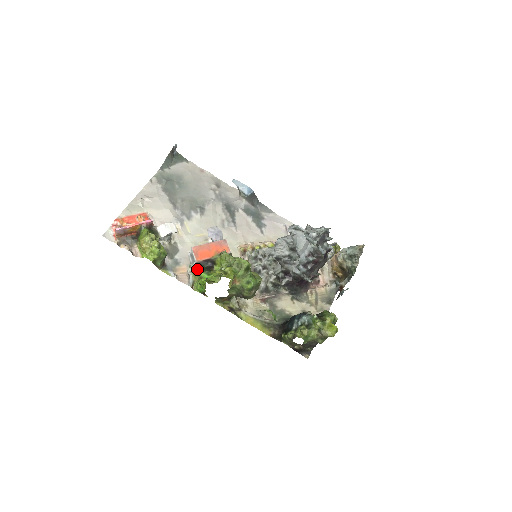
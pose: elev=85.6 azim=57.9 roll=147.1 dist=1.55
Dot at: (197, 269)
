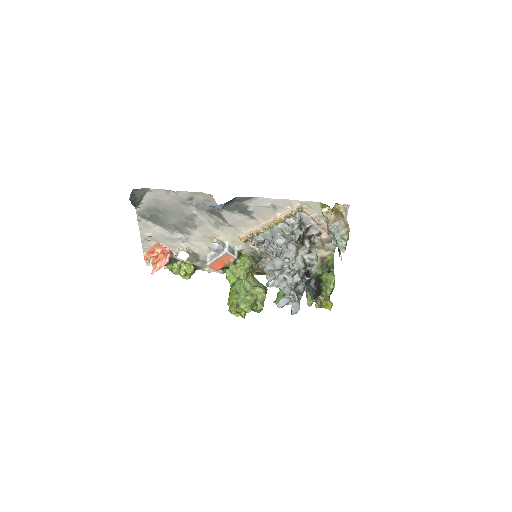
Dot at: occluded
